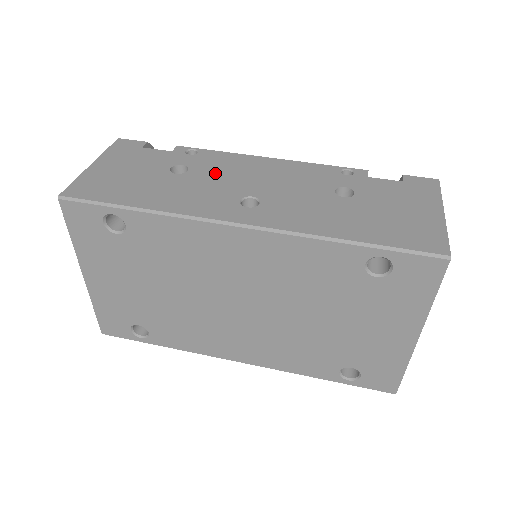
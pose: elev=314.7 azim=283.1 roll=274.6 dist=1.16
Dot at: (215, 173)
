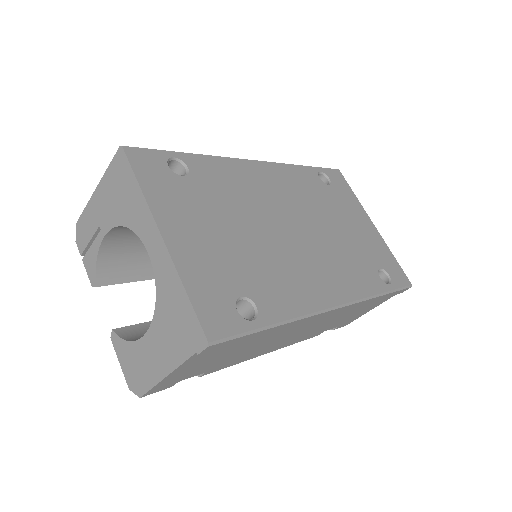
Dot at: occluded
